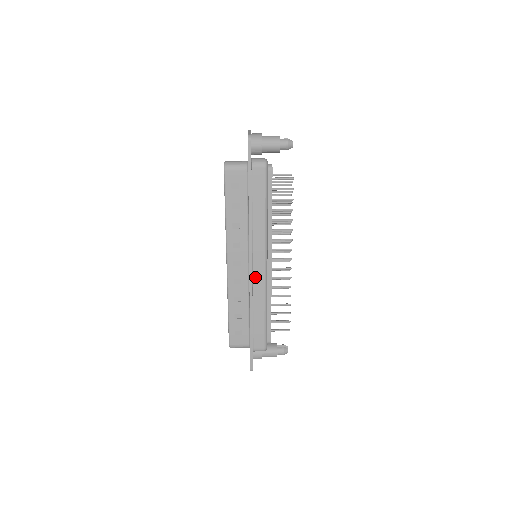
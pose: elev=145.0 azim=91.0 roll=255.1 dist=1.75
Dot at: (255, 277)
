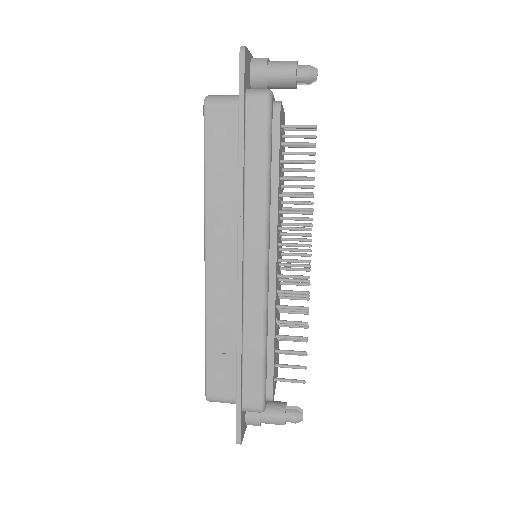
Dot at: (247, 285)
